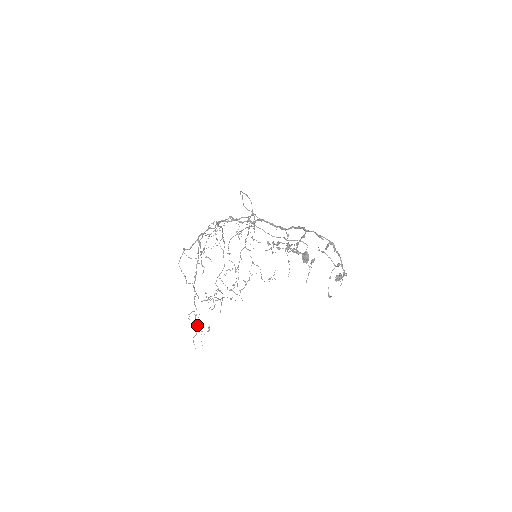
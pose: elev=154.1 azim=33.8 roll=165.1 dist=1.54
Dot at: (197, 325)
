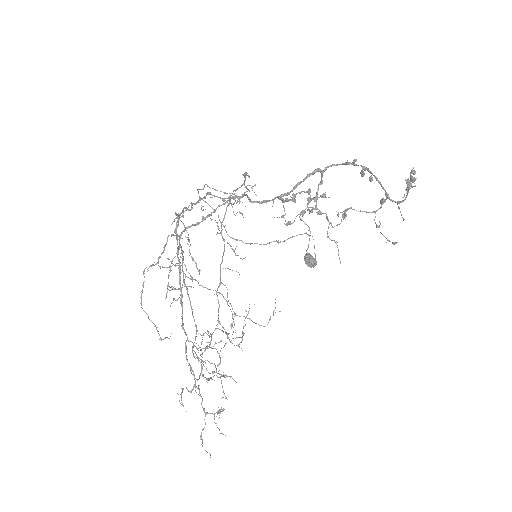
Dot at: occluded
